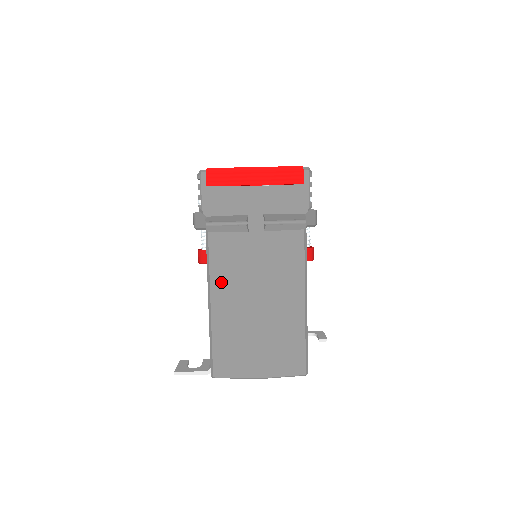
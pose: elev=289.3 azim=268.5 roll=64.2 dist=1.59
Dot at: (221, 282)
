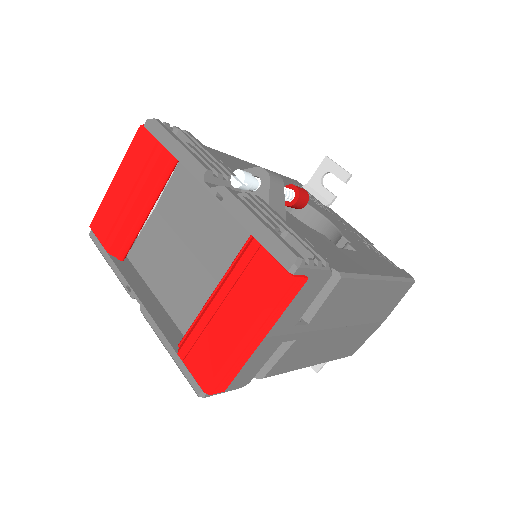
Dot at: (308, 360)
